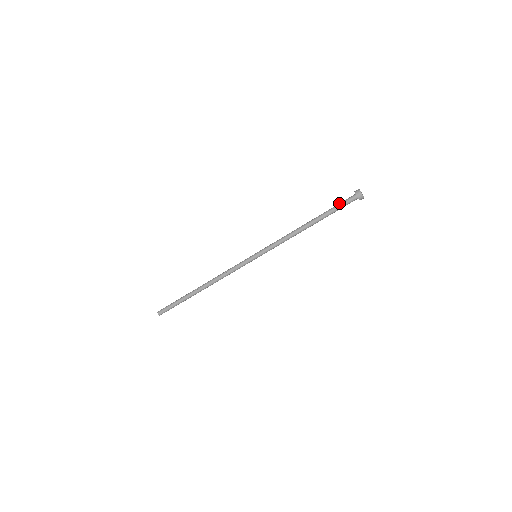
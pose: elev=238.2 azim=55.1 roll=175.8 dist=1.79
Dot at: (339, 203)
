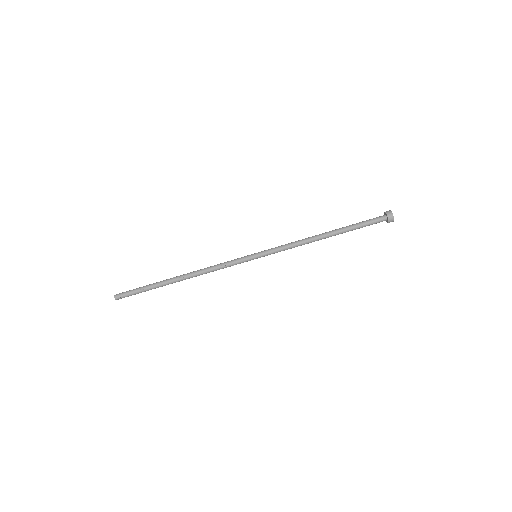
Dot at: occluded
